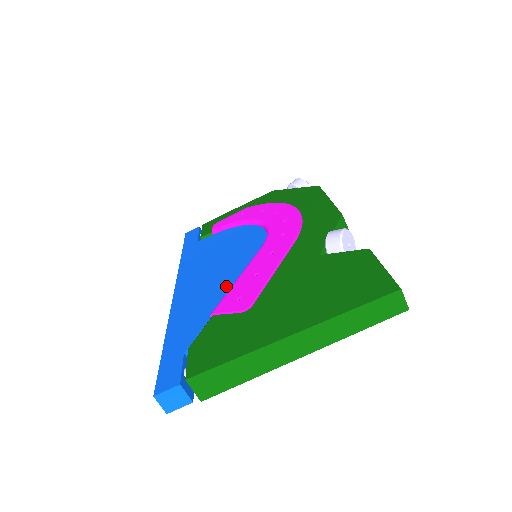
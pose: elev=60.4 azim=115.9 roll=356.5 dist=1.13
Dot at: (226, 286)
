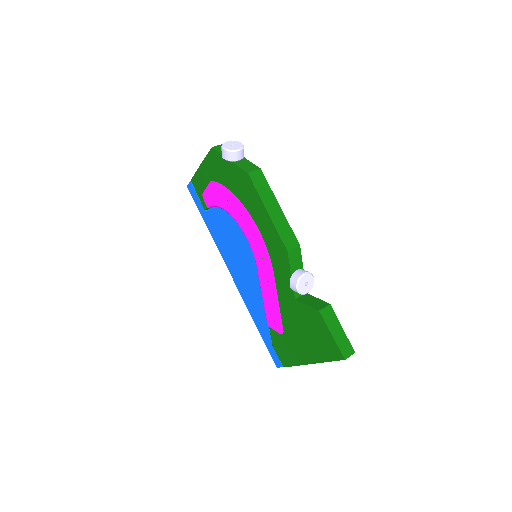
Dot at: (259, 297)
